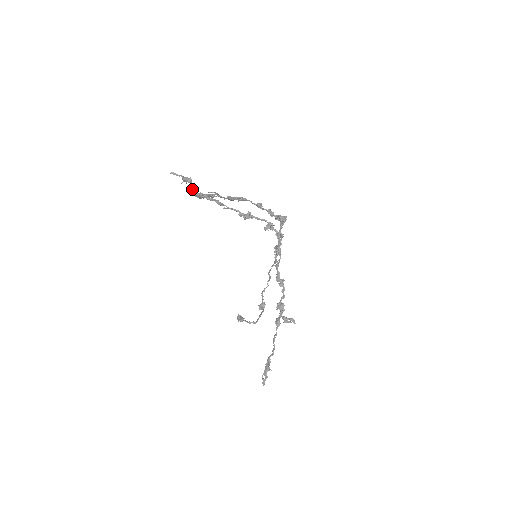
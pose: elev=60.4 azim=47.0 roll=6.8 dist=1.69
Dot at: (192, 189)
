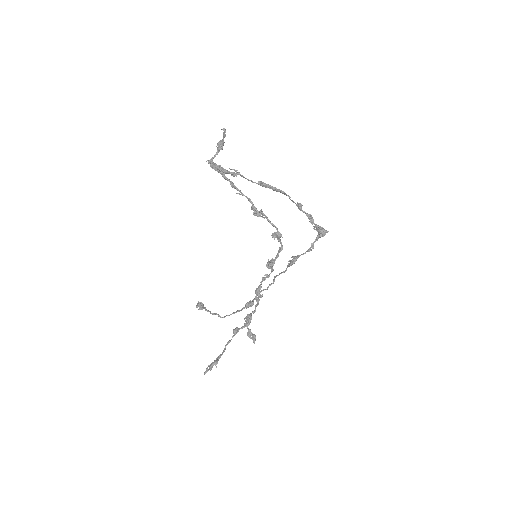
Dot at: (212, 158)
